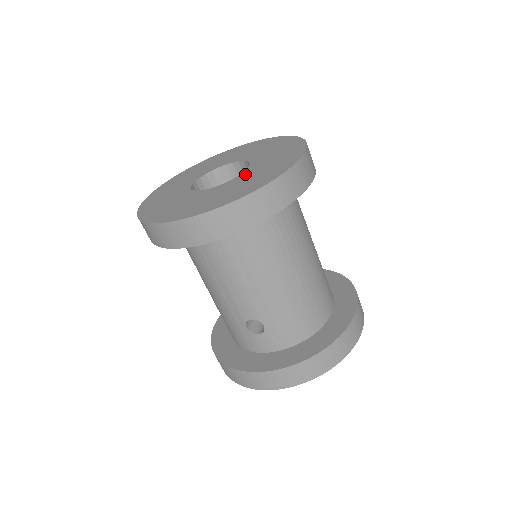
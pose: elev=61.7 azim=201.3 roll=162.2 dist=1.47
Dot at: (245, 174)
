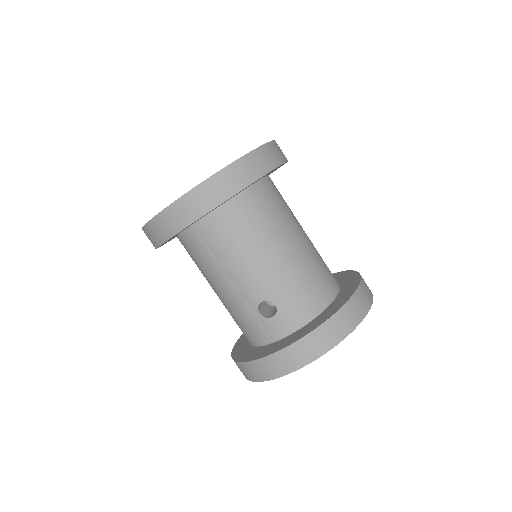
Dot at: occluded
